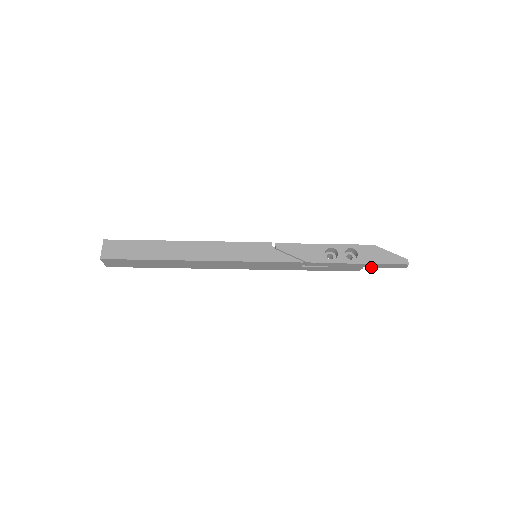
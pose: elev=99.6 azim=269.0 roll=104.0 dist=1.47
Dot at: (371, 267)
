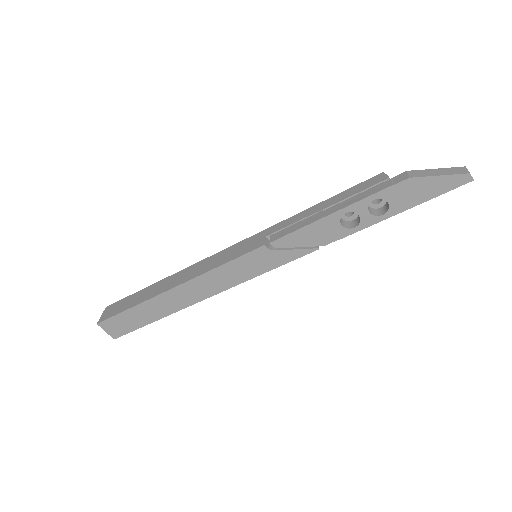
Dot at: occluded
